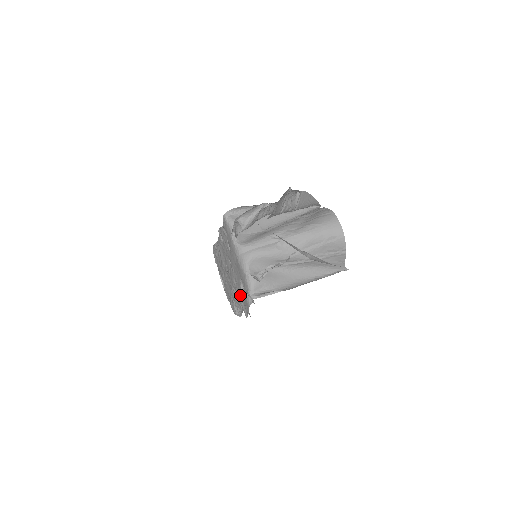
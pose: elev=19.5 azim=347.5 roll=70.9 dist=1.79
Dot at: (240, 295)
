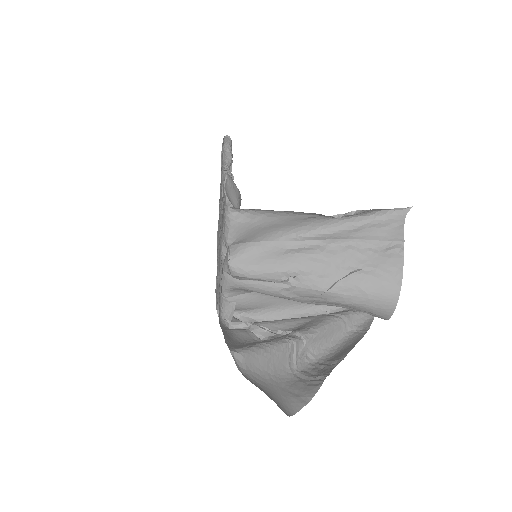
Dot at: occluded
